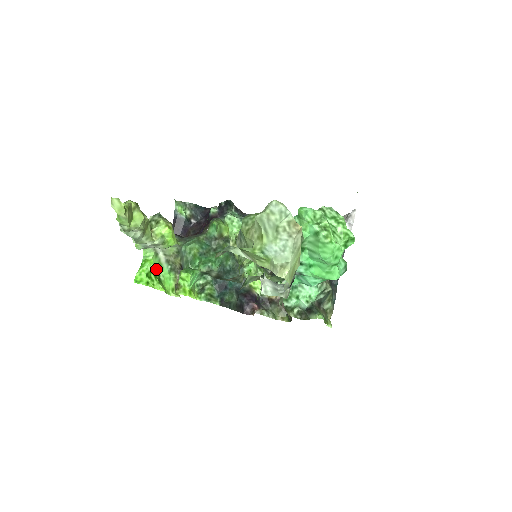
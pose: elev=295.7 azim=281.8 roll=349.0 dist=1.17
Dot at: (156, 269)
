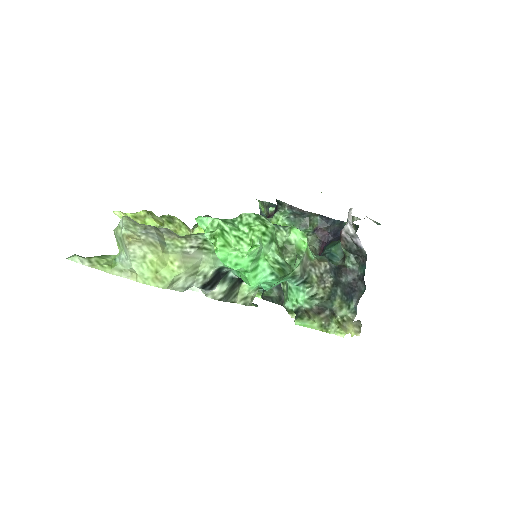
Dot at: occluded
